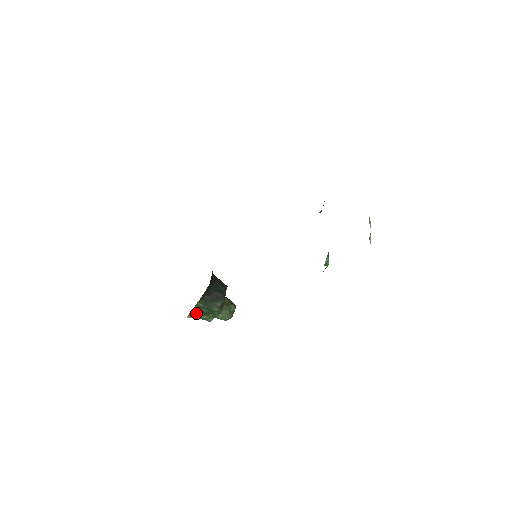
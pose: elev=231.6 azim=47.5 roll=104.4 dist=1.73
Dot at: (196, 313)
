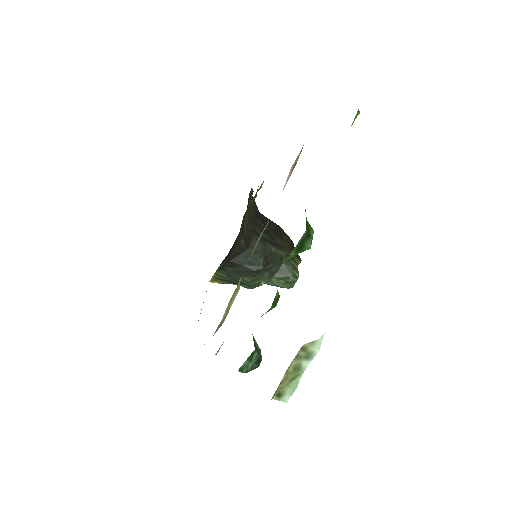
Dot at: (222, 280)
